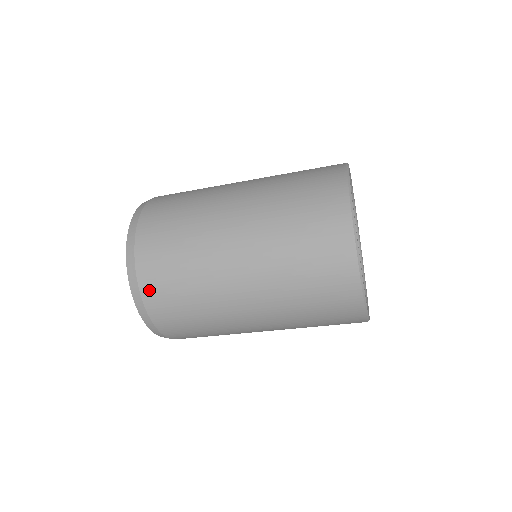
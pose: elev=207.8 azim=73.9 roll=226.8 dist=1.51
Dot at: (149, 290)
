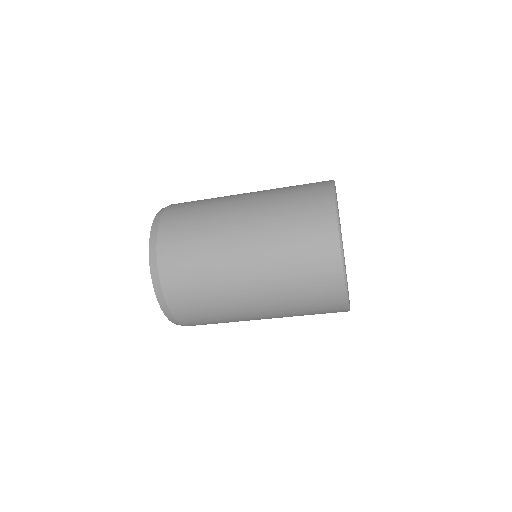
Dot at: (180, 314)
